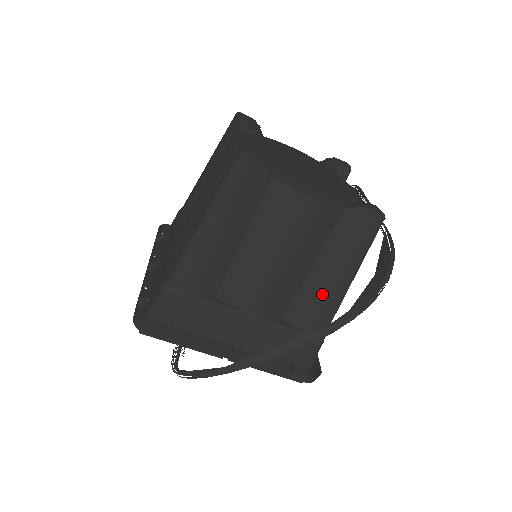
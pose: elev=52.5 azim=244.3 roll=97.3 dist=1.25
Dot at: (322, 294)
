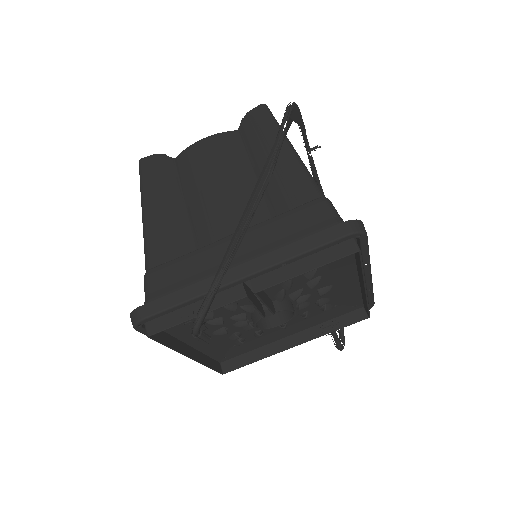
Dot at: (278, 173)
